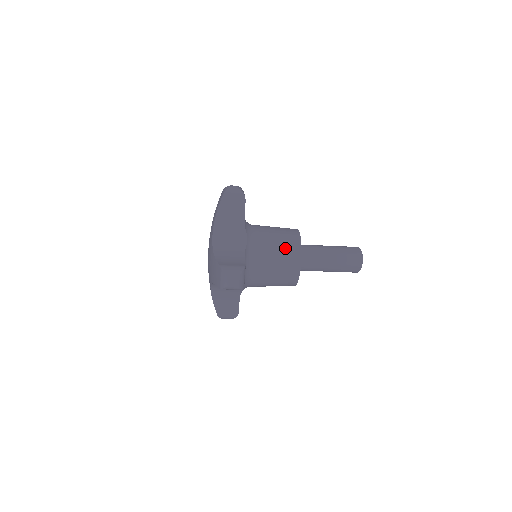
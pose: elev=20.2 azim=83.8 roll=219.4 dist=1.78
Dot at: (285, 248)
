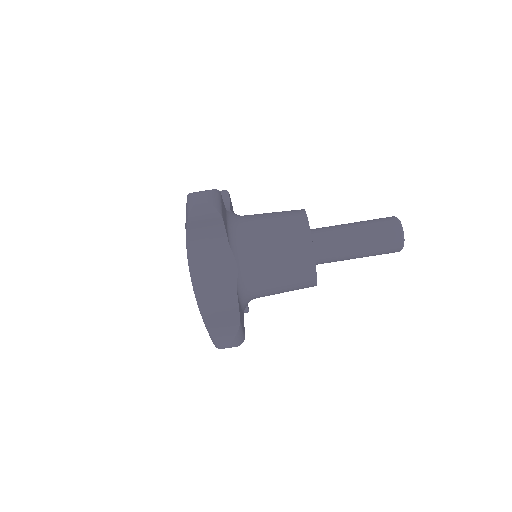
Dot at: (283, 212)
